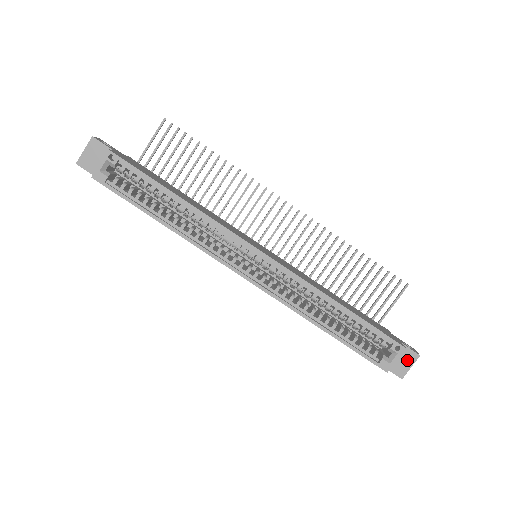
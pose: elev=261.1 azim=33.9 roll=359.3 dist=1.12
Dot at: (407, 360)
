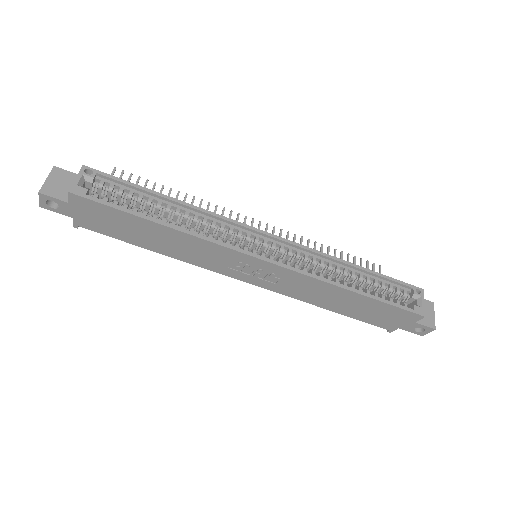
Dot at: (428, 310)
